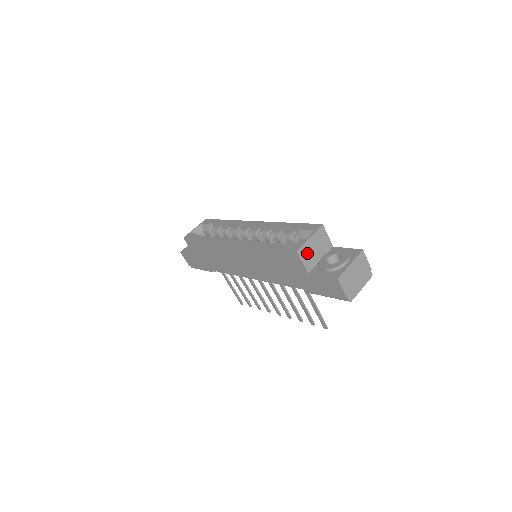
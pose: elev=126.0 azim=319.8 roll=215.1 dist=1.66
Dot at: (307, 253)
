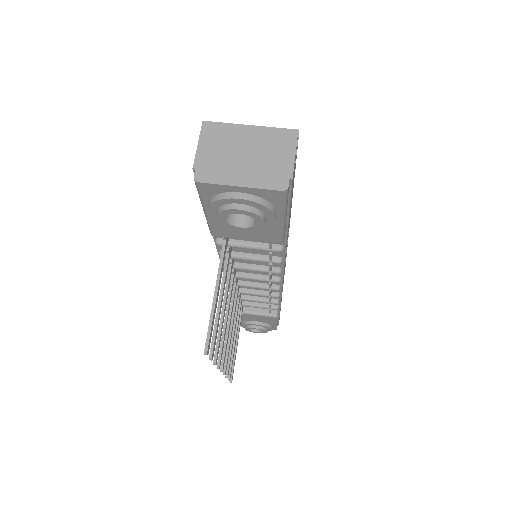
Dot at: occluded
